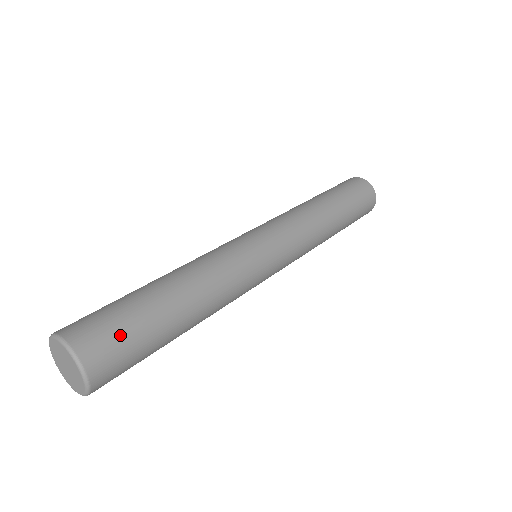
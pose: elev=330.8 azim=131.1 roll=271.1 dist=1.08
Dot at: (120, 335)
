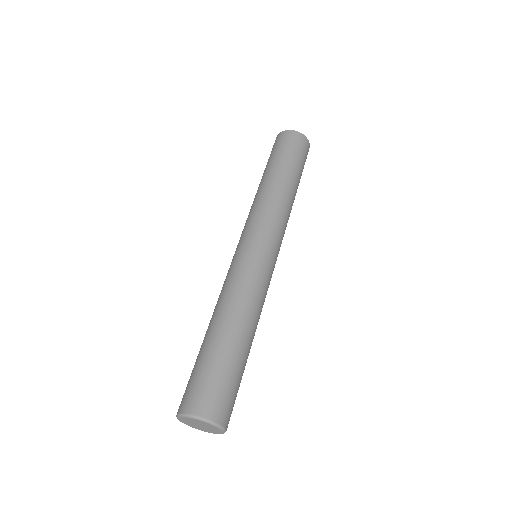
Dot at: (223, 388)
